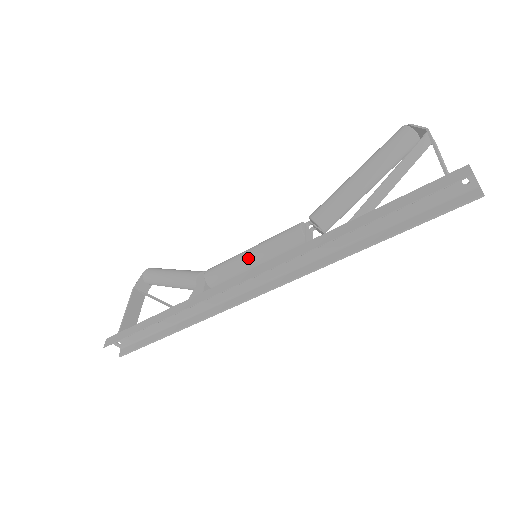
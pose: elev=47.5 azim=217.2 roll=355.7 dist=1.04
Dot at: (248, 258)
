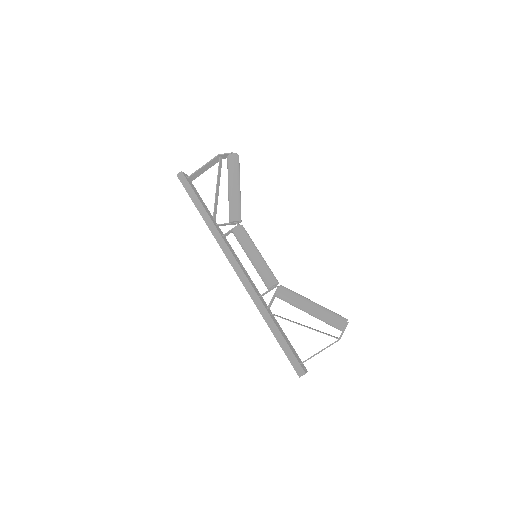
Dot at: (250, 257)
